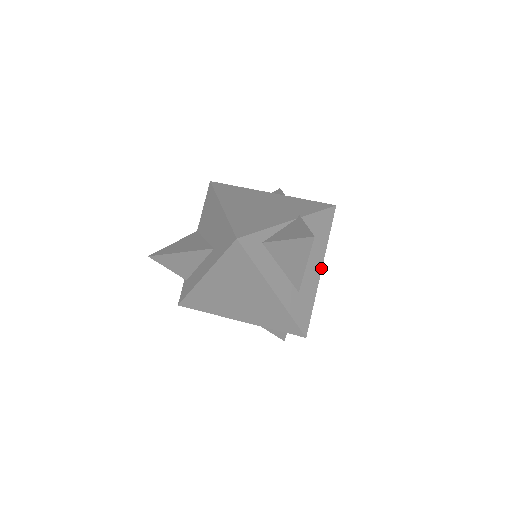
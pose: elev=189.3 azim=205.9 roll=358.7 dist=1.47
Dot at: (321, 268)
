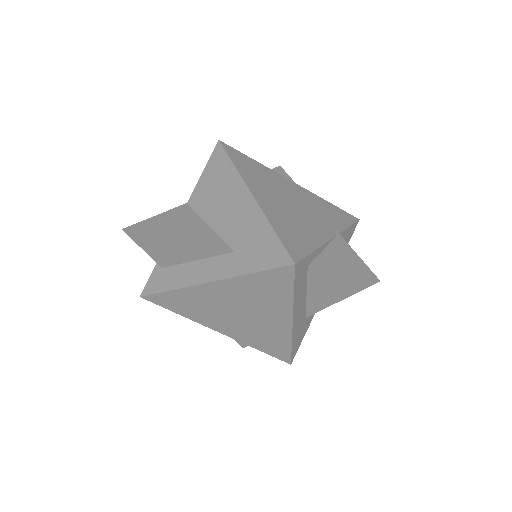
Dot at: occluded
